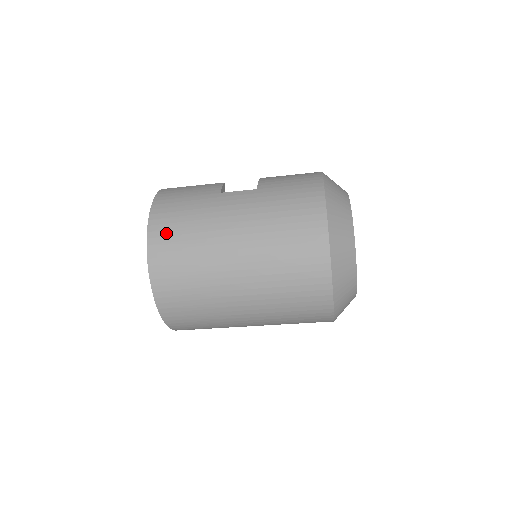
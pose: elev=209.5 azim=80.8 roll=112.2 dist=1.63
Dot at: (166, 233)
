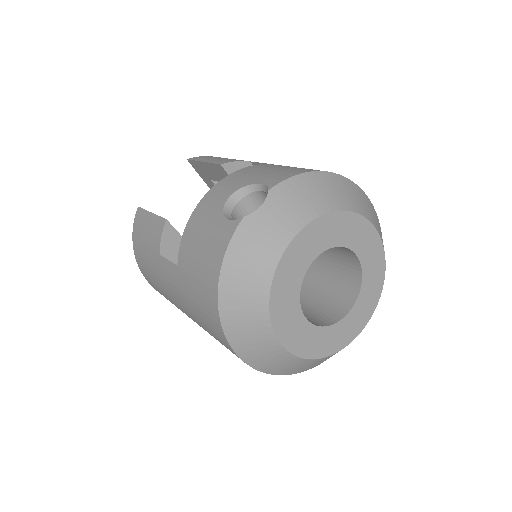
Dot at: (152, 284)
